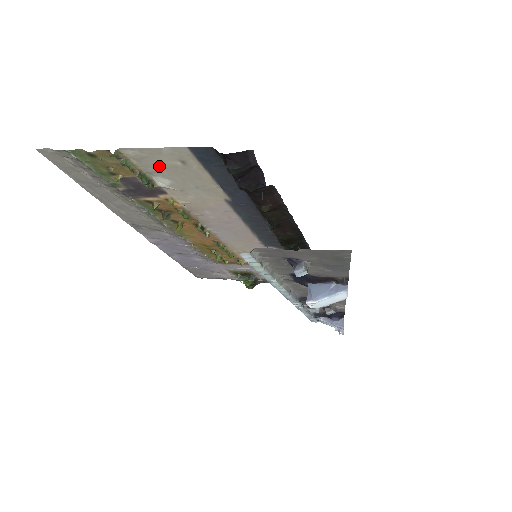
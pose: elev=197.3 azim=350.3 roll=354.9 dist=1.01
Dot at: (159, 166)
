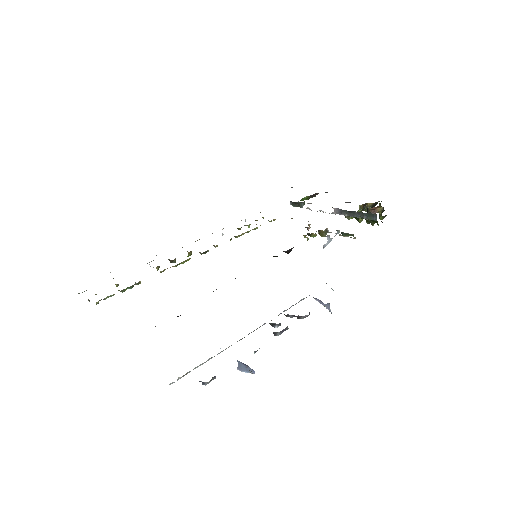
Dot at: occluded
